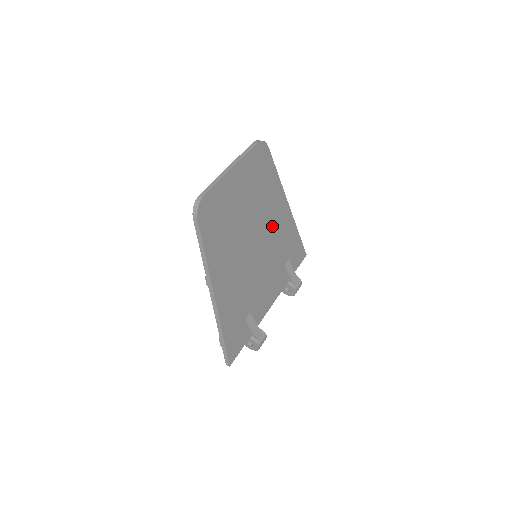
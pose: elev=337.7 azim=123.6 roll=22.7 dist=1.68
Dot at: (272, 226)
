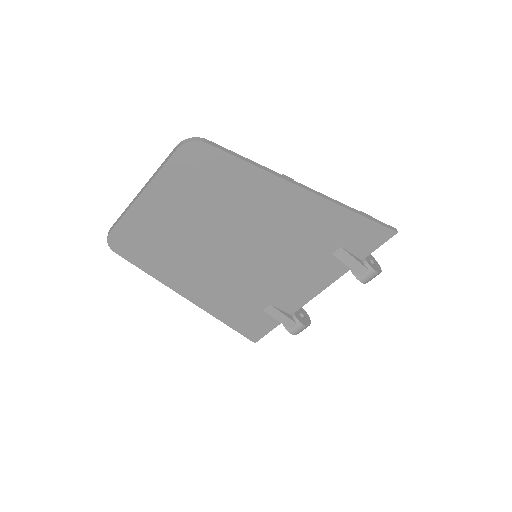
Dot at: (274, 223)
